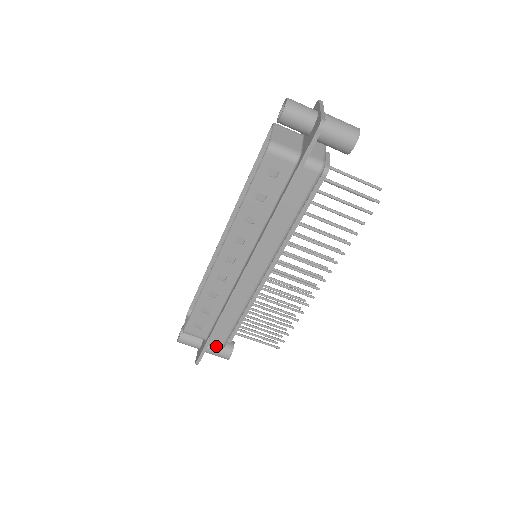
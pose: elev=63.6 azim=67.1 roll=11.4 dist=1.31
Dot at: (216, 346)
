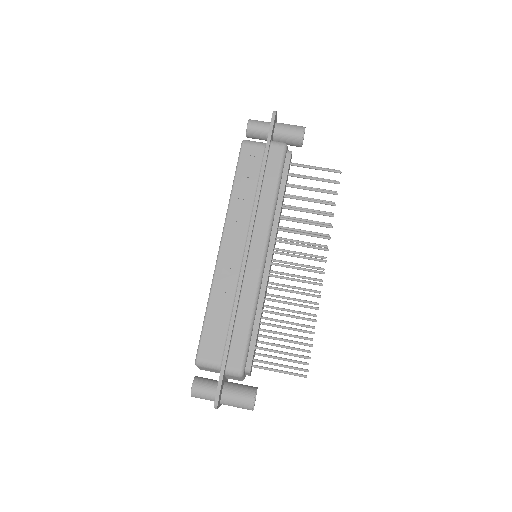
Dot at: (235, 369)
